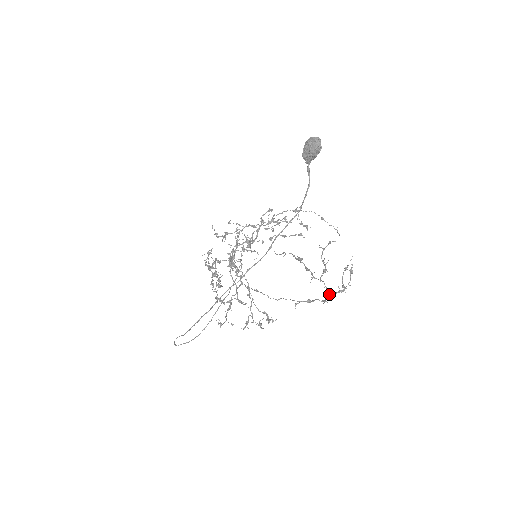
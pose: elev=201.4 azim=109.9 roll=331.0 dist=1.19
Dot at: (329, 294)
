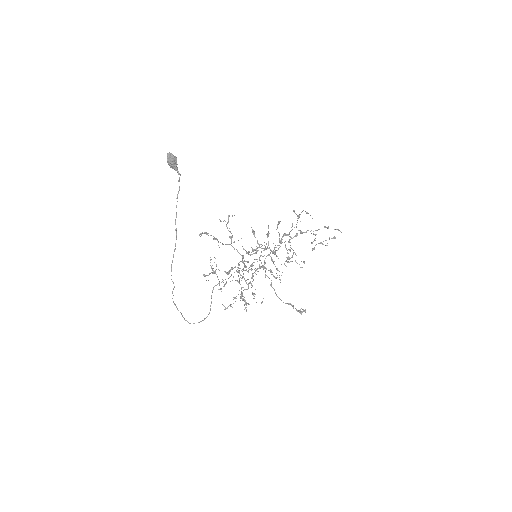
Dot at: (240, 254)
